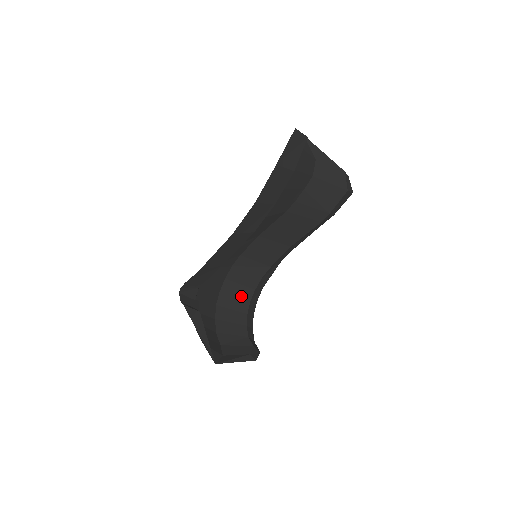
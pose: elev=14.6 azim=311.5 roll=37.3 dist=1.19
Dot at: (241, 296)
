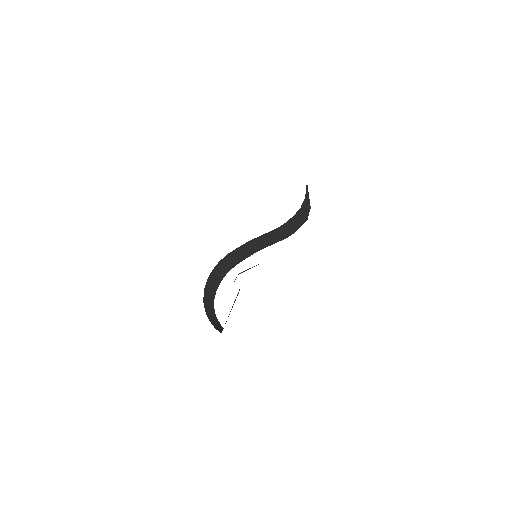
Dot at: (214, 285)
